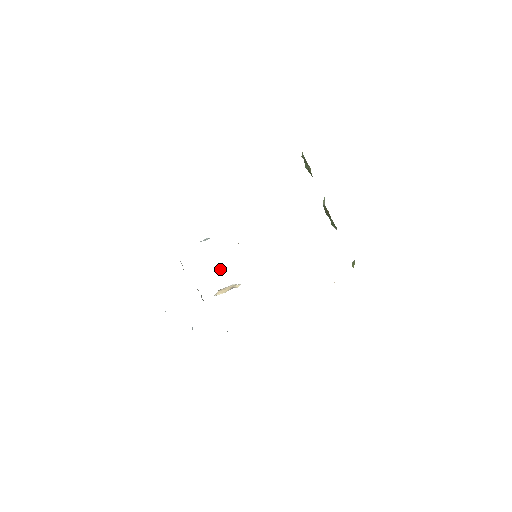
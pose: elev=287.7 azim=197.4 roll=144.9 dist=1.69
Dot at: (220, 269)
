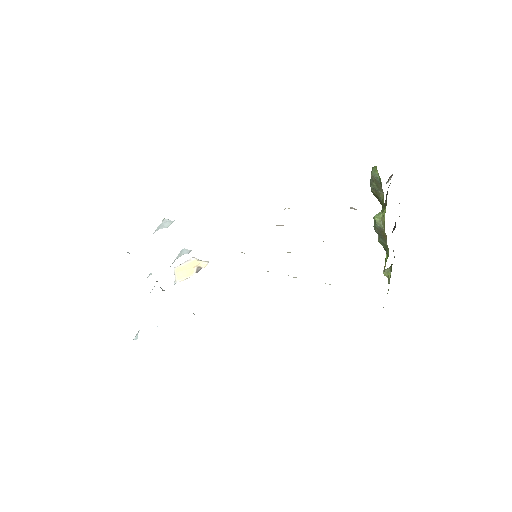
Dot at: (184, 253)
